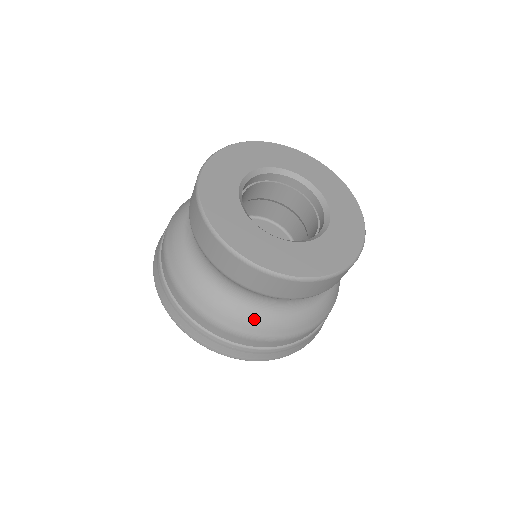
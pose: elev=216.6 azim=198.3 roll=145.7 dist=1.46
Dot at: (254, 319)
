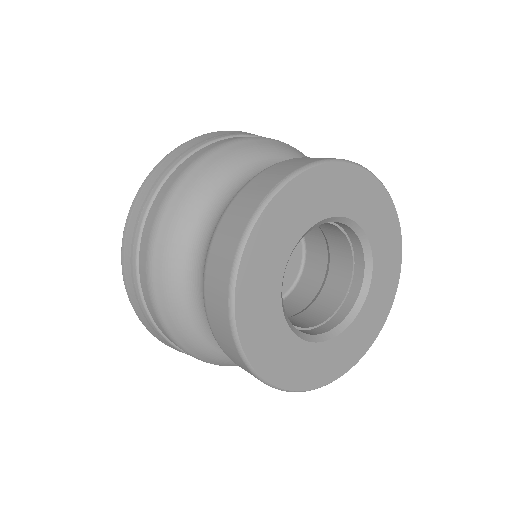
Dot at: (219, 357)
